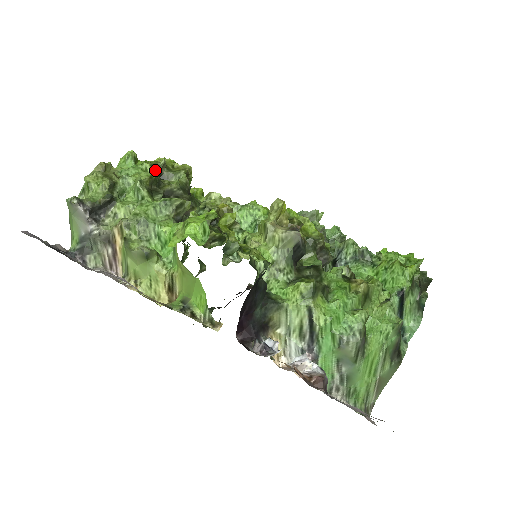
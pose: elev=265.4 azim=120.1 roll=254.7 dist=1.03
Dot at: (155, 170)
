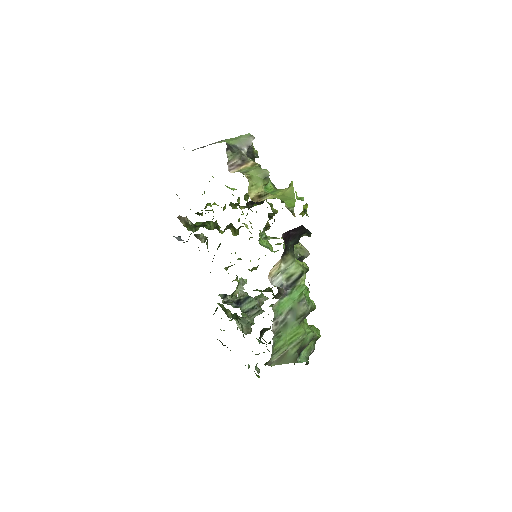
Dot at: occluded
